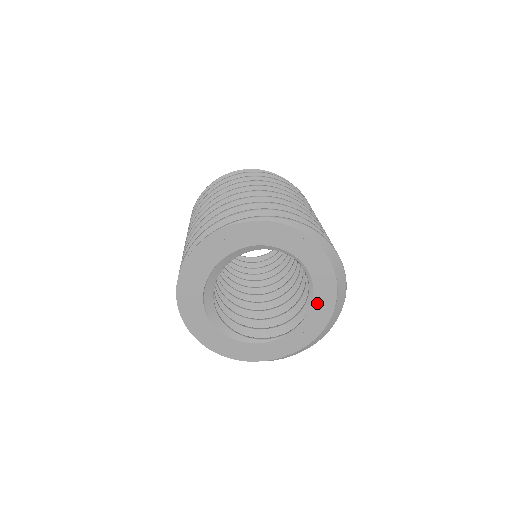
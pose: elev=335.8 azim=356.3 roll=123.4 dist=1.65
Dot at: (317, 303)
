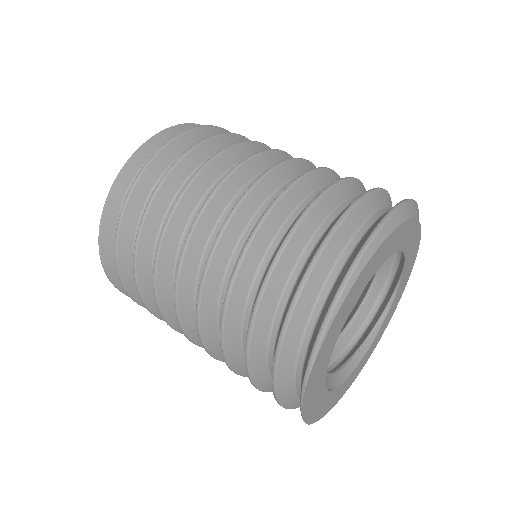
Dot at: (408, 251)
